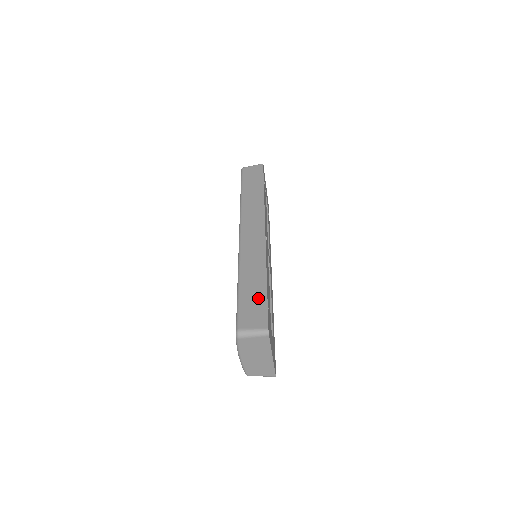
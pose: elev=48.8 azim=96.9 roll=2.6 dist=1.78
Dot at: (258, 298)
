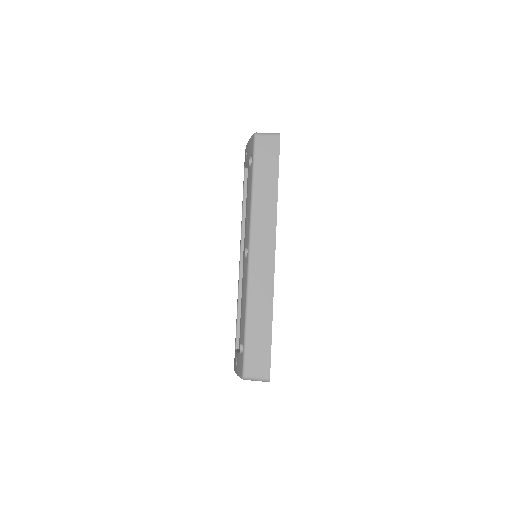
Dot at: (263, 344)
